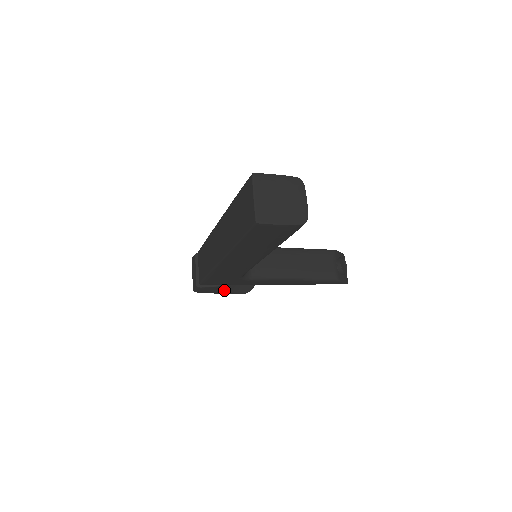
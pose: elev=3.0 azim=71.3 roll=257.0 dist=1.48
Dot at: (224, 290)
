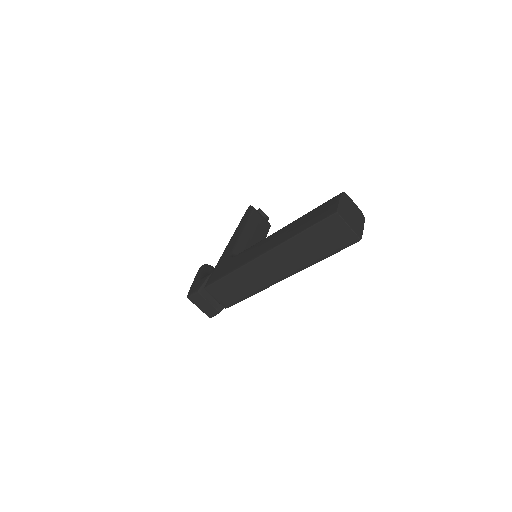
Dot at: occluded
